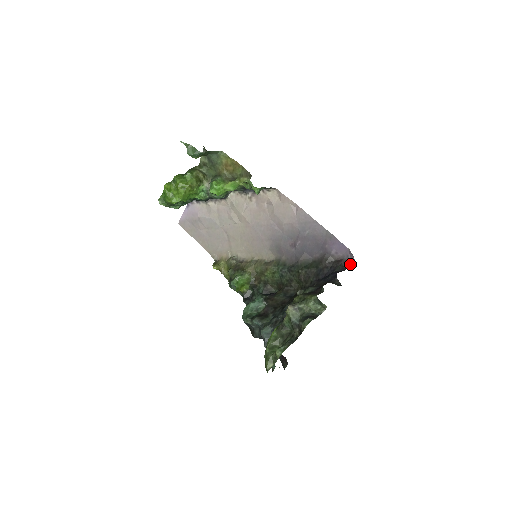
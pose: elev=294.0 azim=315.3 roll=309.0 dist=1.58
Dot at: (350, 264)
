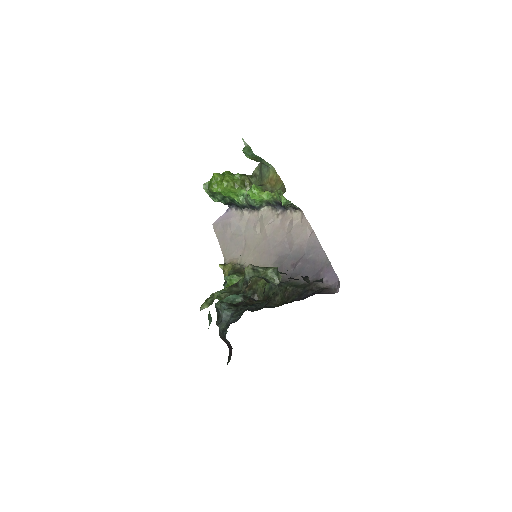
Dot at: (334, 293)
